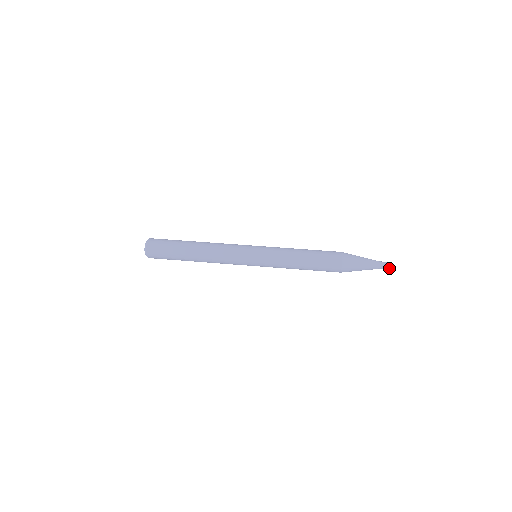
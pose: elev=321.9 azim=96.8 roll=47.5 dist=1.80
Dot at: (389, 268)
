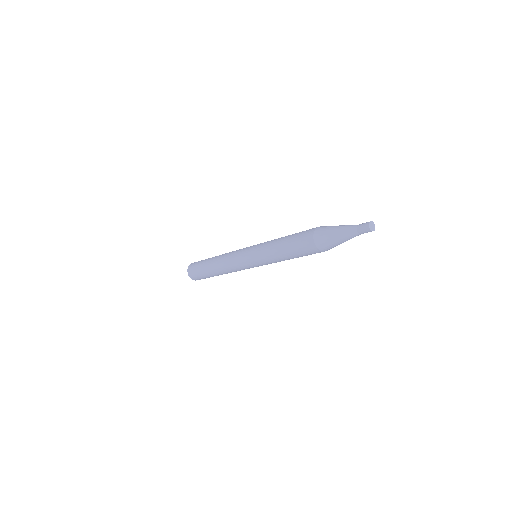
Dot at: (368, 223)
